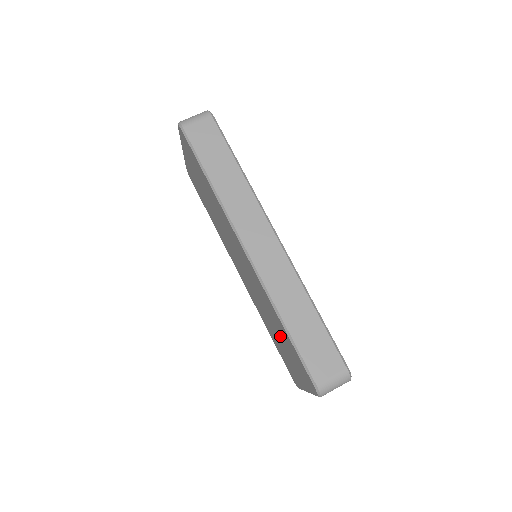
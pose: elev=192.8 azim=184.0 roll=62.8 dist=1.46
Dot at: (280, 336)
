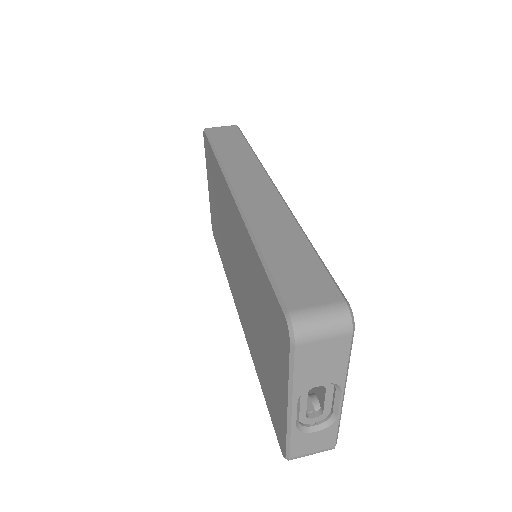
Dot at: (260, 315)
